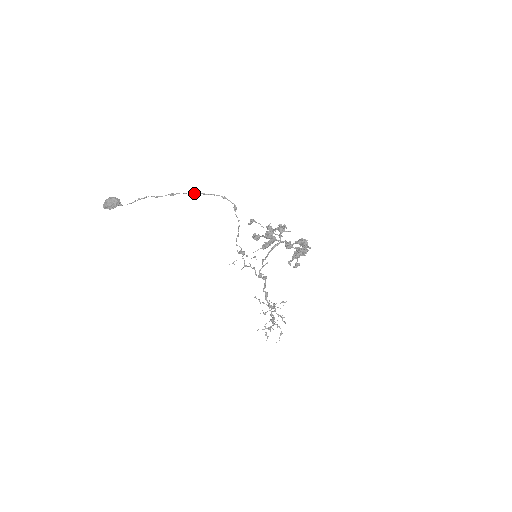
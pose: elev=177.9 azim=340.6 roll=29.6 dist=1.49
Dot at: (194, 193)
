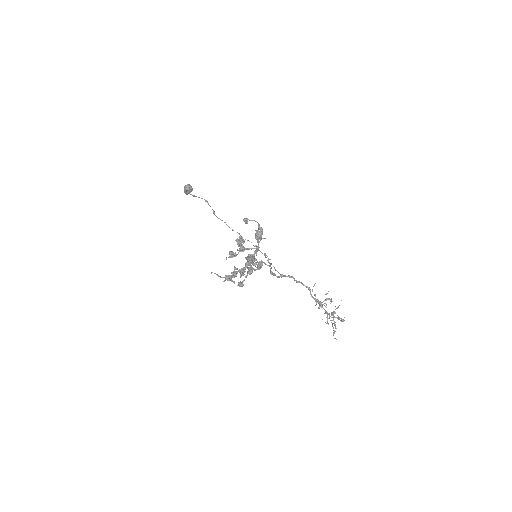
Dot at: occluded
